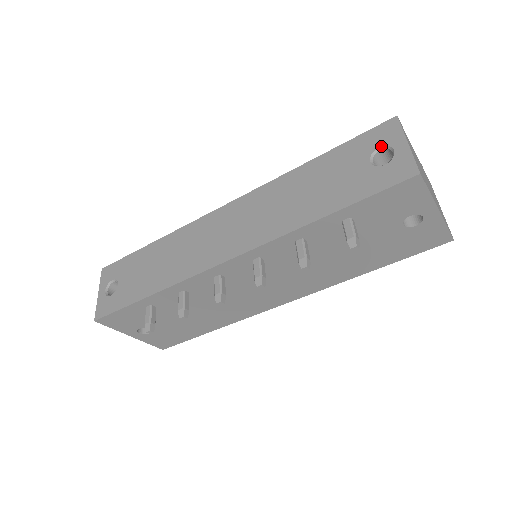
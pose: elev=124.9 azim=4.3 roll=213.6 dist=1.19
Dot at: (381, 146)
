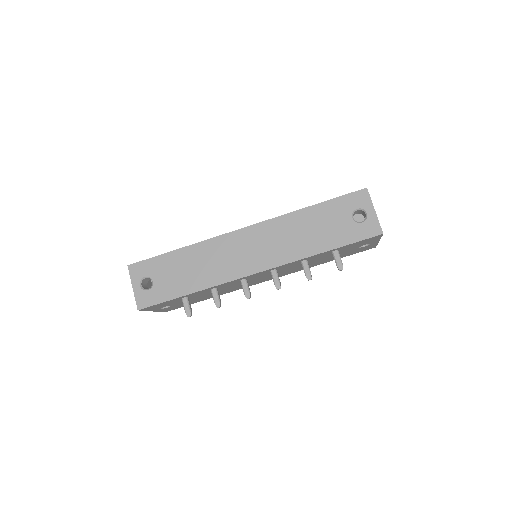
Dot at: (358, 208)
